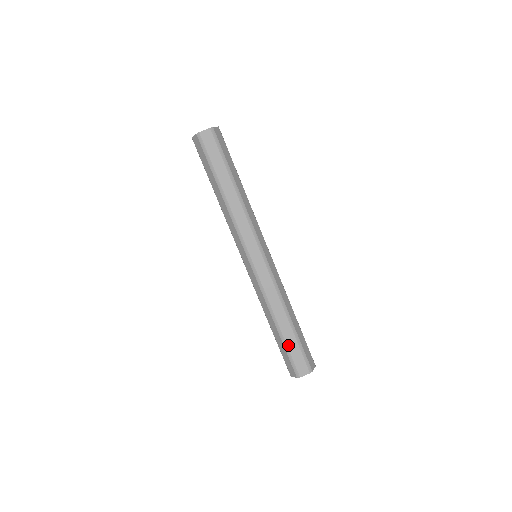
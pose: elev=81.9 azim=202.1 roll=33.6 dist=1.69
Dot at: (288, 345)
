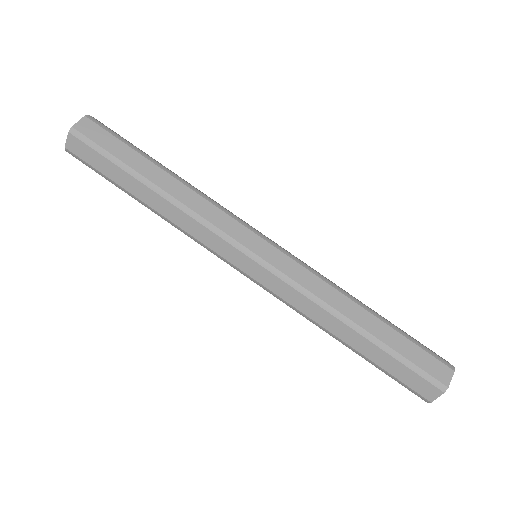
Dot at: (394, 348)
